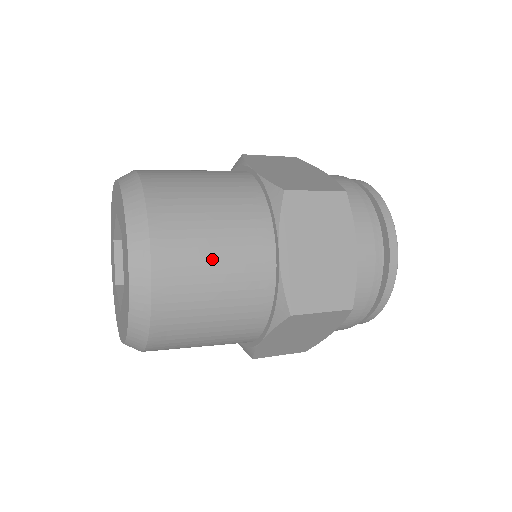
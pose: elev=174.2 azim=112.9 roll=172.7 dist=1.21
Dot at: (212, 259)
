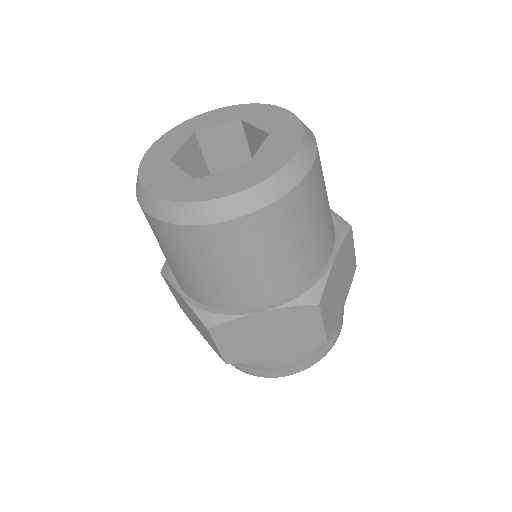
Dot at: occluded
